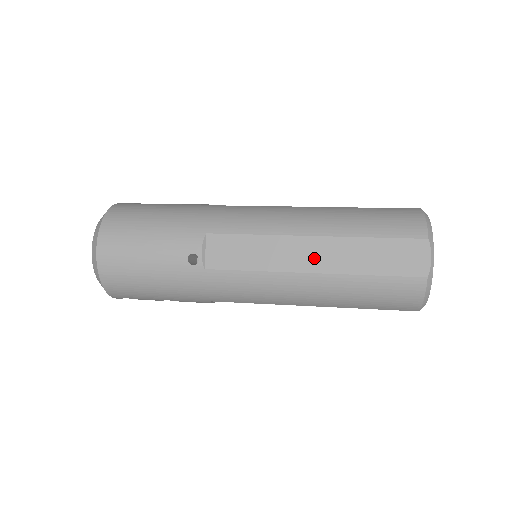
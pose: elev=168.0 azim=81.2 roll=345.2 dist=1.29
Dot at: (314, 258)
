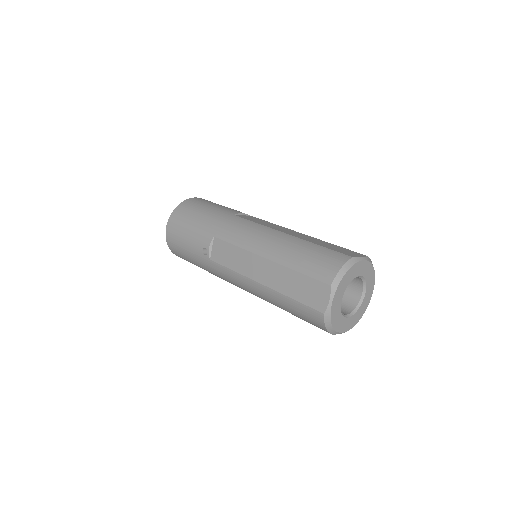
Dot at: (263, 274)
